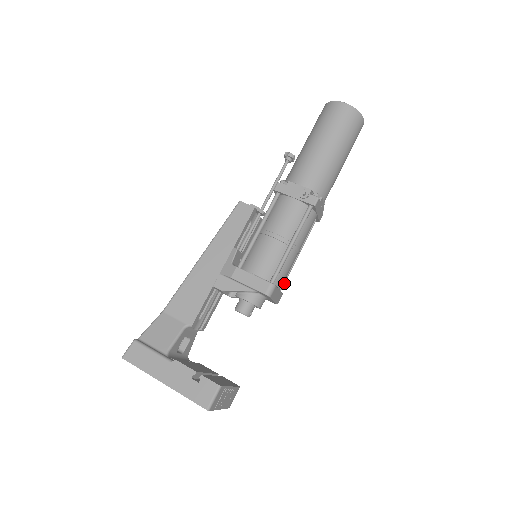
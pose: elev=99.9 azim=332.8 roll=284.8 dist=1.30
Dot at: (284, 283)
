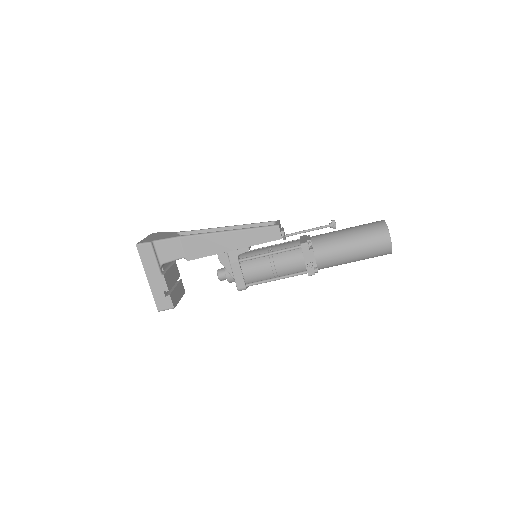
Dot at: occluded
